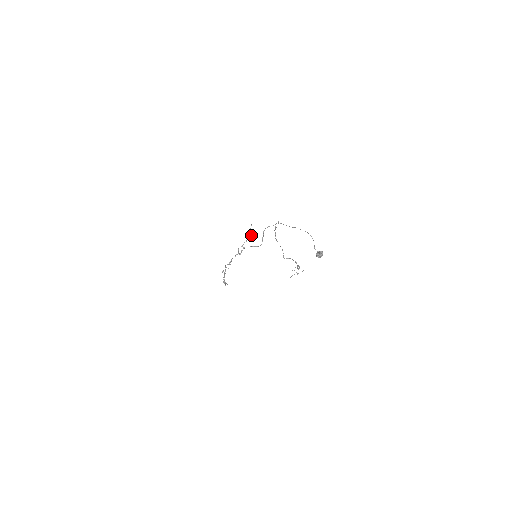
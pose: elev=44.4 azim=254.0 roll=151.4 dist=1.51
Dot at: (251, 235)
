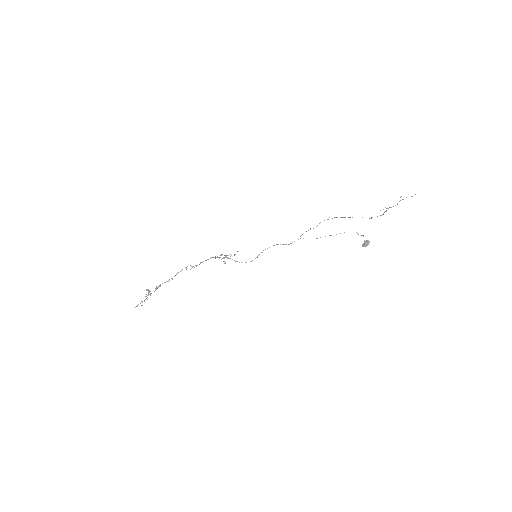
Dot at: occluded
